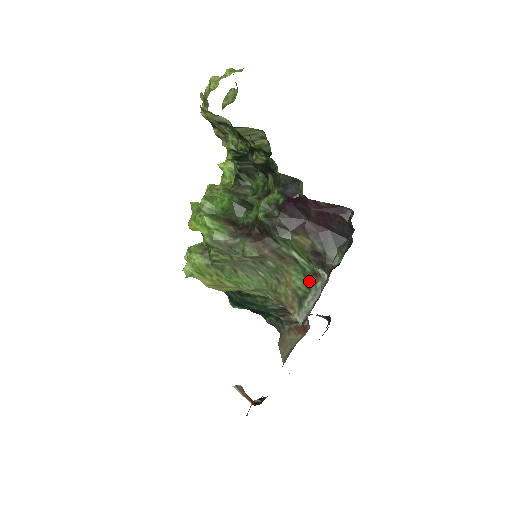
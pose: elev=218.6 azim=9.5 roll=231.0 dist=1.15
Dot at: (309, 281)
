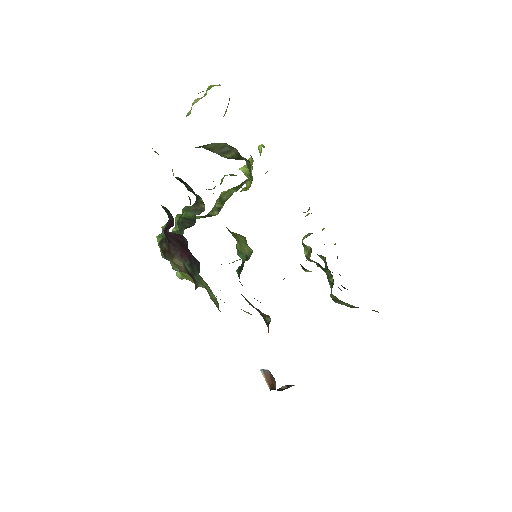
Dot at: occluded
